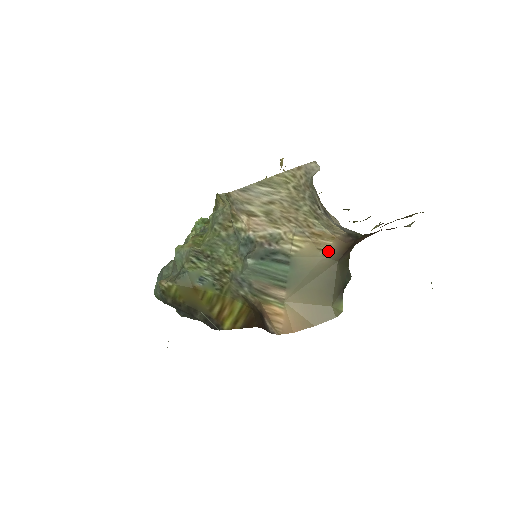
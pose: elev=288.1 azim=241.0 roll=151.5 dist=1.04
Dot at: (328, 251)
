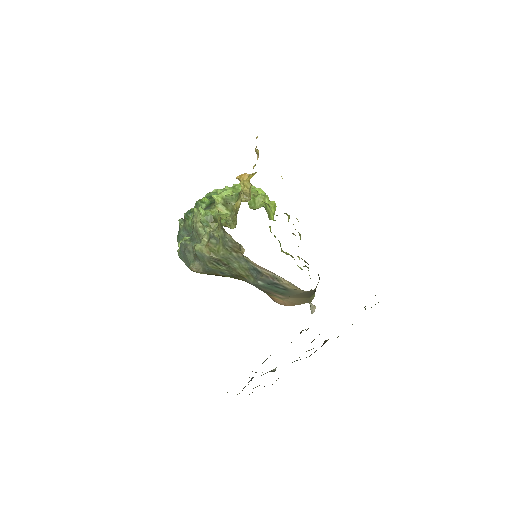
Dot at: occluded
